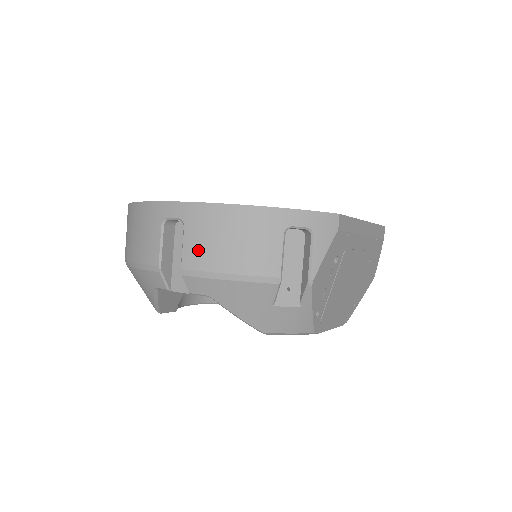
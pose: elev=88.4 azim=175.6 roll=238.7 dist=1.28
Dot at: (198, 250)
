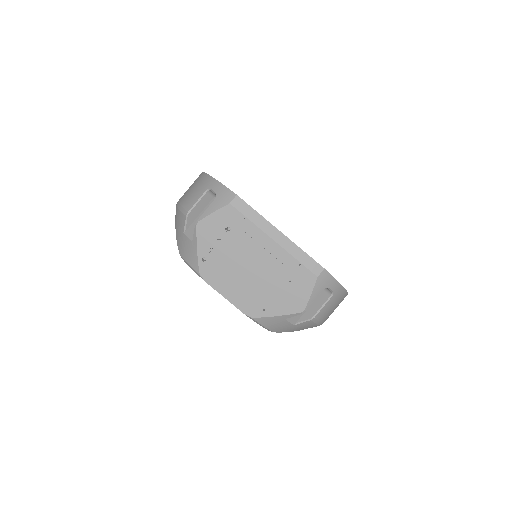
Dot at: occluded
